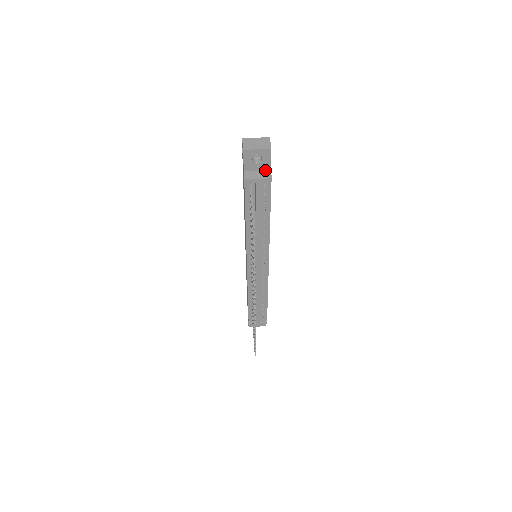
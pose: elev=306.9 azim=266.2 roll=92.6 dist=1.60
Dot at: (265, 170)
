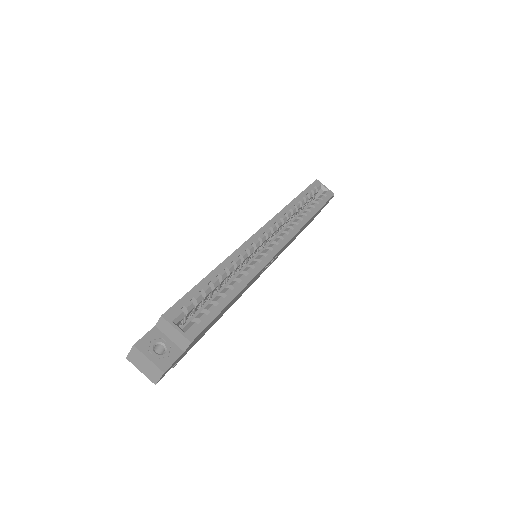
Dot at: occluded
